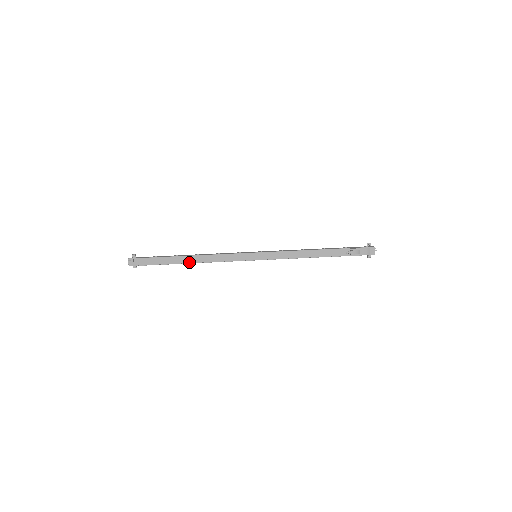
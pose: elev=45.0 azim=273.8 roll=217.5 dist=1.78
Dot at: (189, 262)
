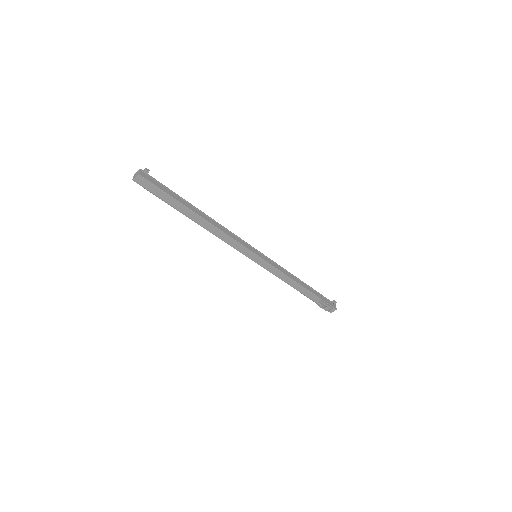
Dot at: (197, 221)
